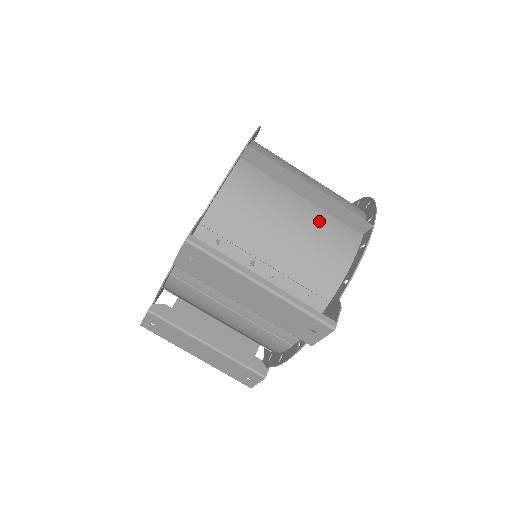
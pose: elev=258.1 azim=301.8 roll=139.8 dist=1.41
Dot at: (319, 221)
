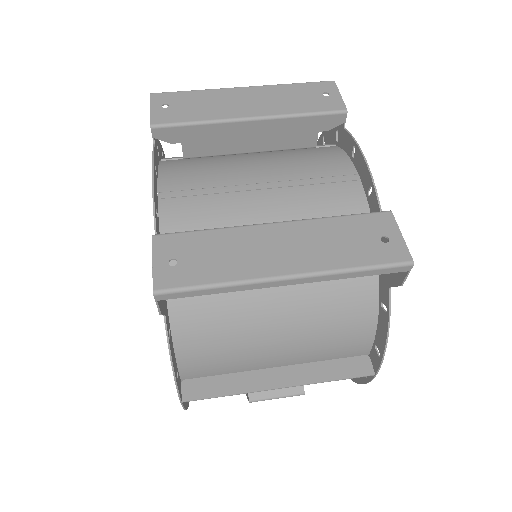
Dot at: occluded
